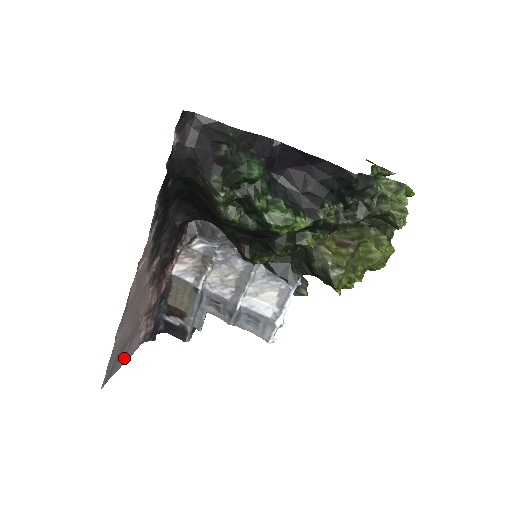
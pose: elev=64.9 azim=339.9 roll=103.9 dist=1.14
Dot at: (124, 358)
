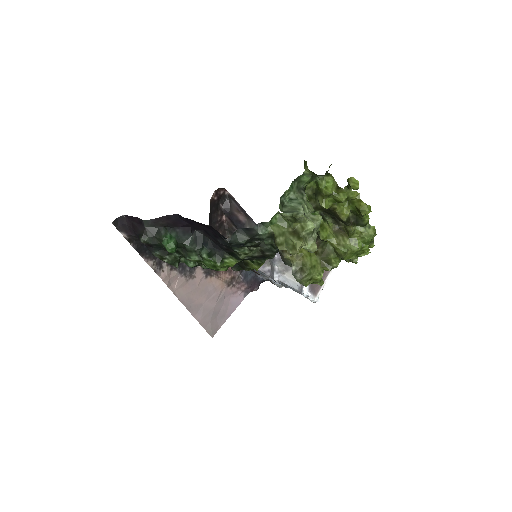
Dot at: (228, 313)
